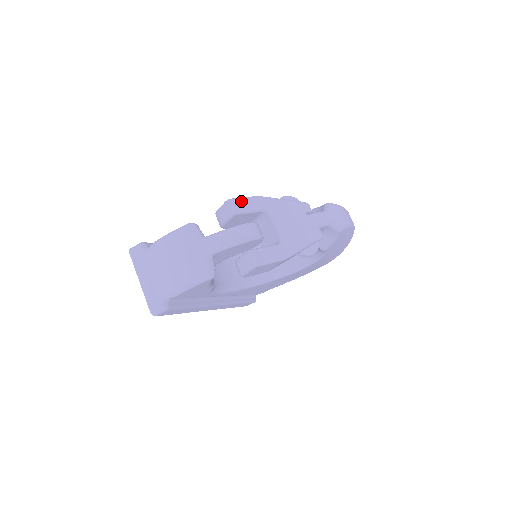
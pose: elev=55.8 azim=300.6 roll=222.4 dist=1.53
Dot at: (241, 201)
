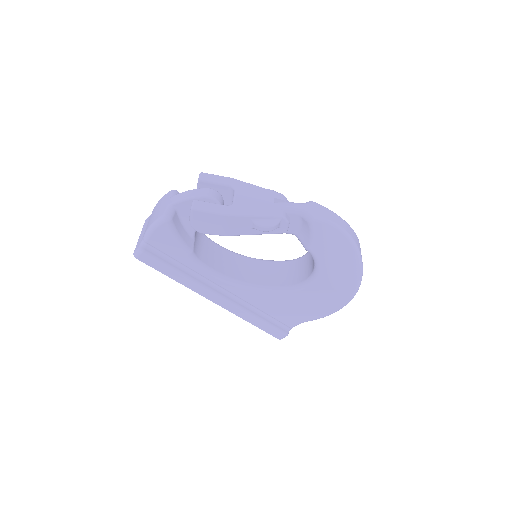
Dot at: (211, 175)
